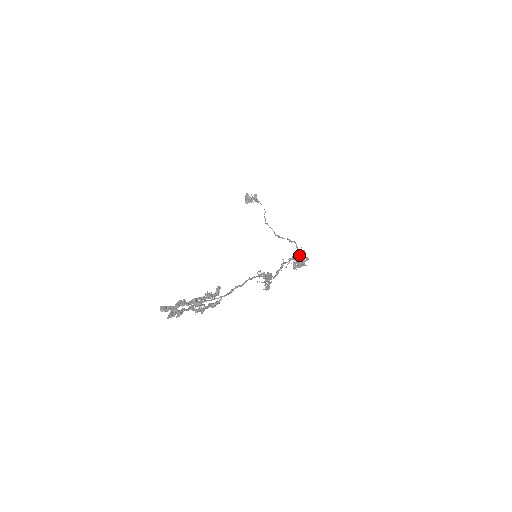
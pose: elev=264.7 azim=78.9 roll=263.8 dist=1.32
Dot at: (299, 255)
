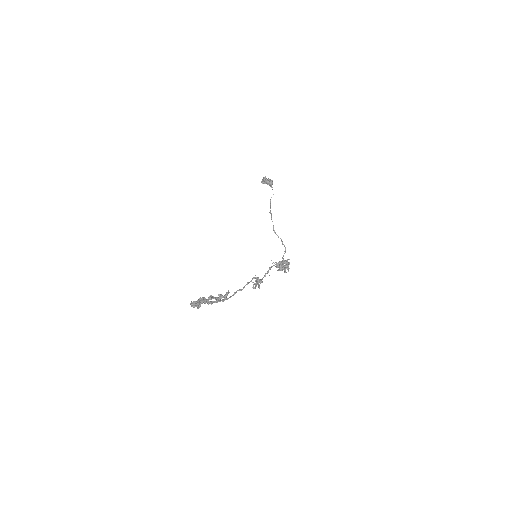
Dot at: (285, 266)
